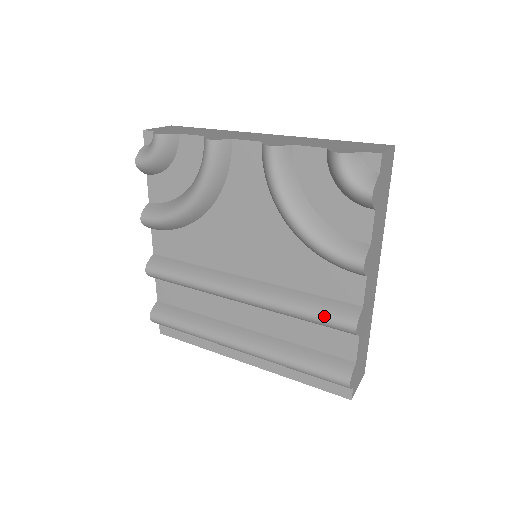
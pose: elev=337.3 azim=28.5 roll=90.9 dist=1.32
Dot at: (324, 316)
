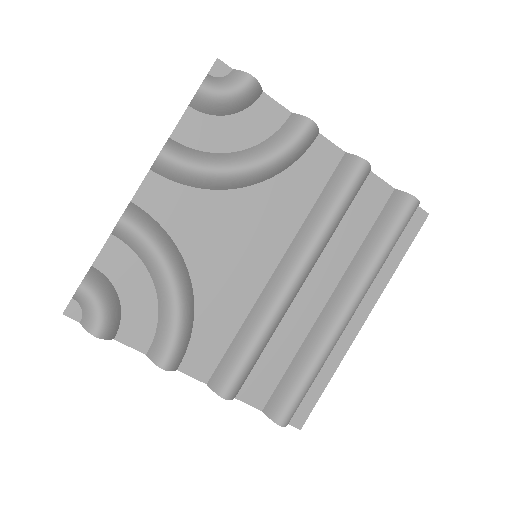
Dot at: (345, 188)
